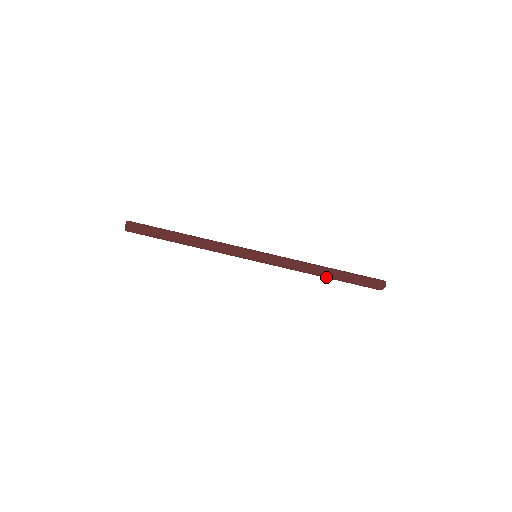
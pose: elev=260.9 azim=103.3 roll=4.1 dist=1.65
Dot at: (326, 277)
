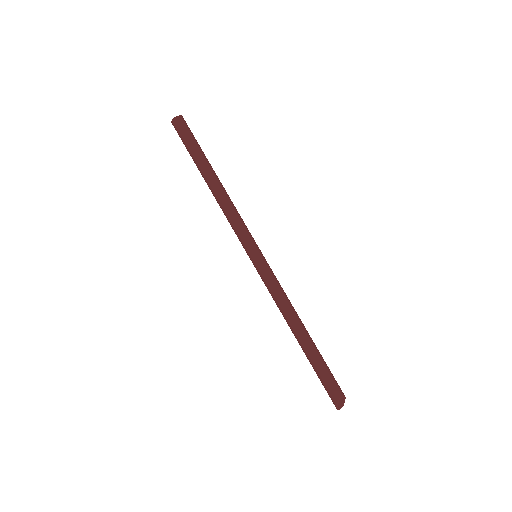
Dot at: (301, 338)
